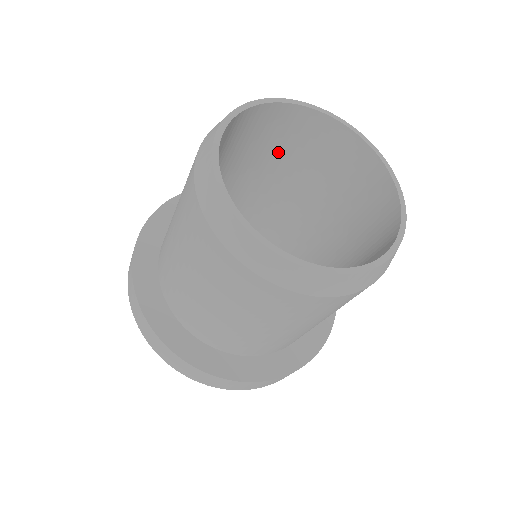
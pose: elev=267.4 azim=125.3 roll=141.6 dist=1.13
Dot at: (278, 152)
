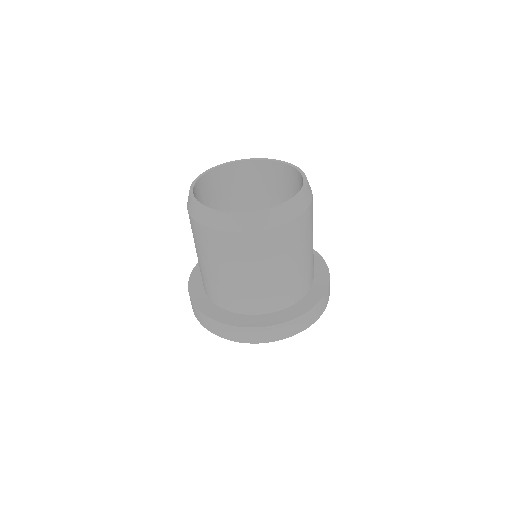
Dot at: (218, 203)
